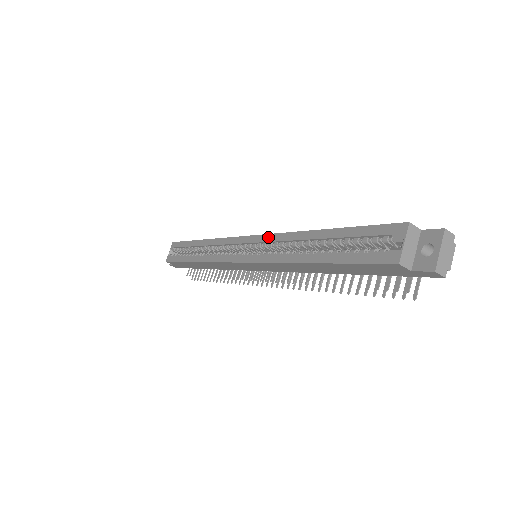
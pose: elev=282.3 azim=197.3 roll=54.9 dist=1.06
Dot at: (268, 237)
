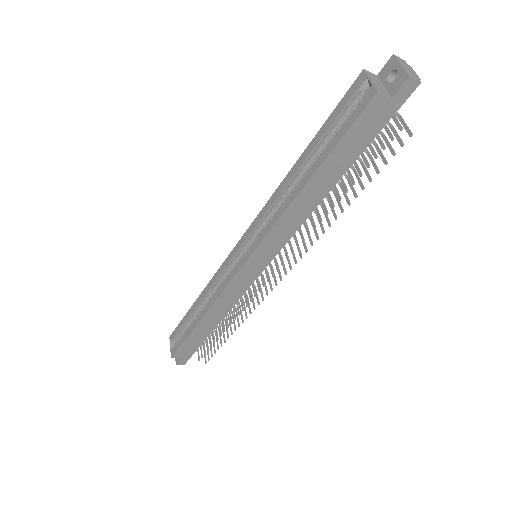
Dot at: (257, 218)
